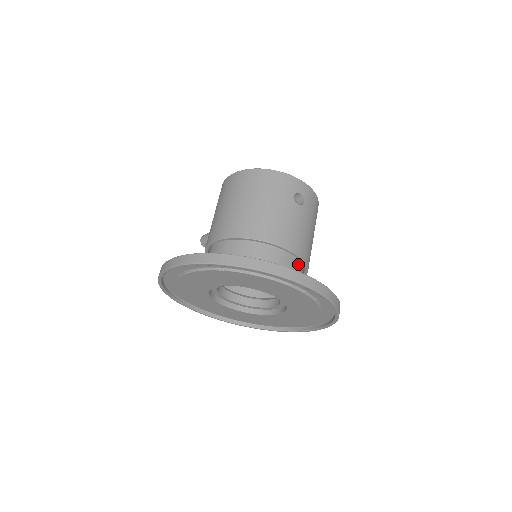
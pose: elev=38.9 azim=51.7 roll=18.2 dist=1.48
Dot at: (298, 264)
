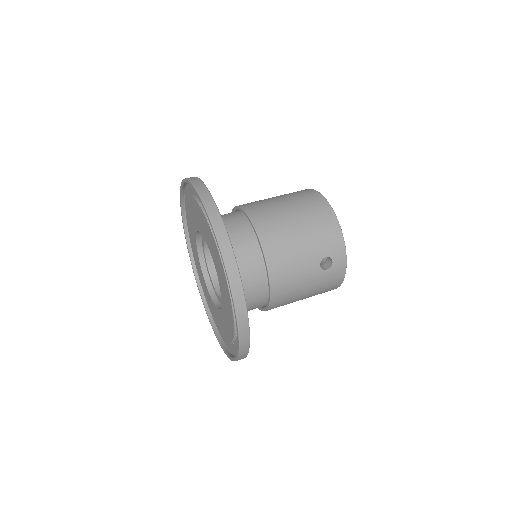
Dot at: (265, 296)
